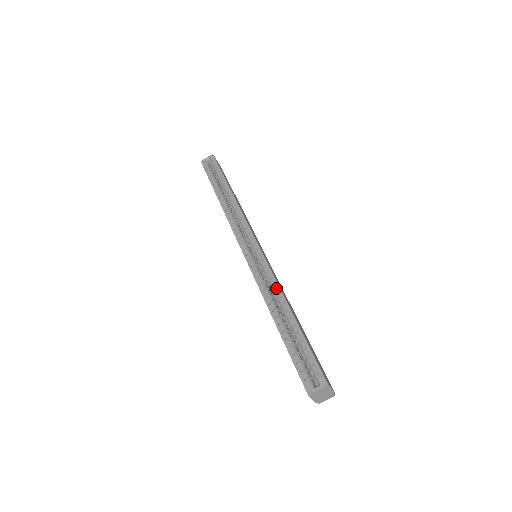
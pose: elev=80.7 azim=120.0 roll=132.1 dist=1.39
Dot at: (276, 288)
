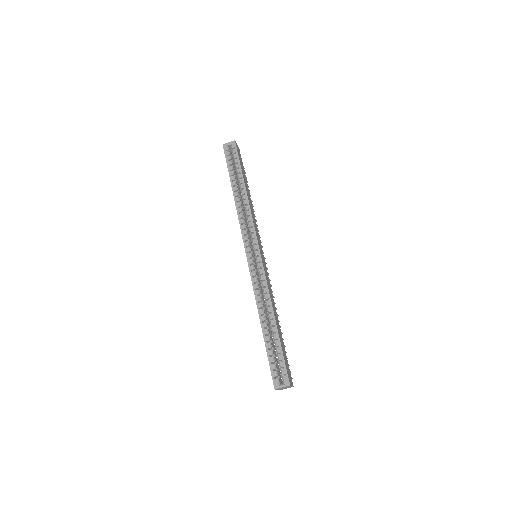
Dot at: (267, 297)
